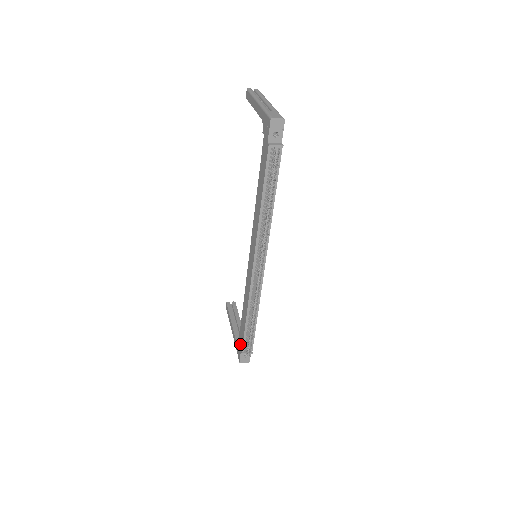
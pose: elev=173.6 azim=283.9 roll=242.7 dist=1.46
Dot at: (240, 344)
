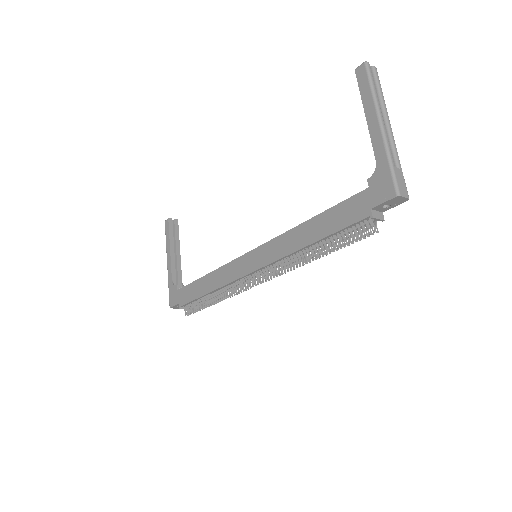
Dot at: (180, 297)
